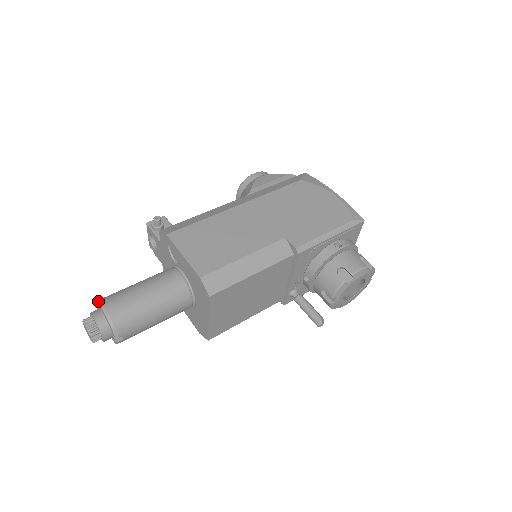
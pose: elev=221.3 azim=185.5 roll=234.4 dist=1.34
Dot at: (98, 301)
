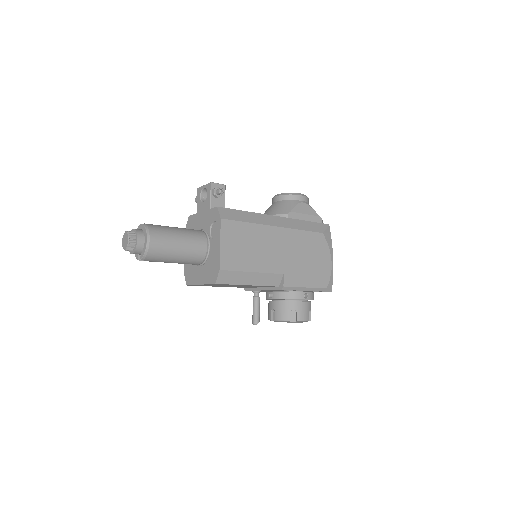
Dot at: (147, 228)
